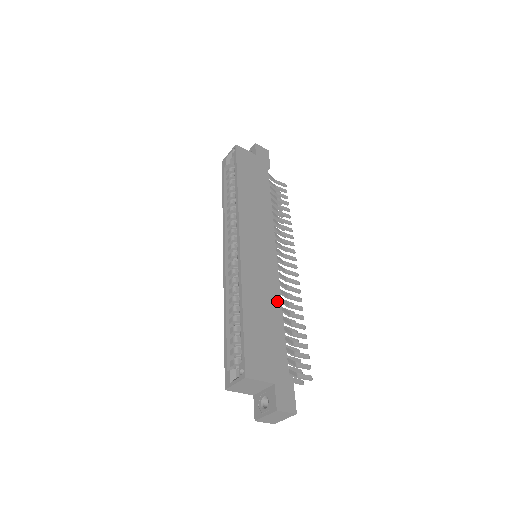
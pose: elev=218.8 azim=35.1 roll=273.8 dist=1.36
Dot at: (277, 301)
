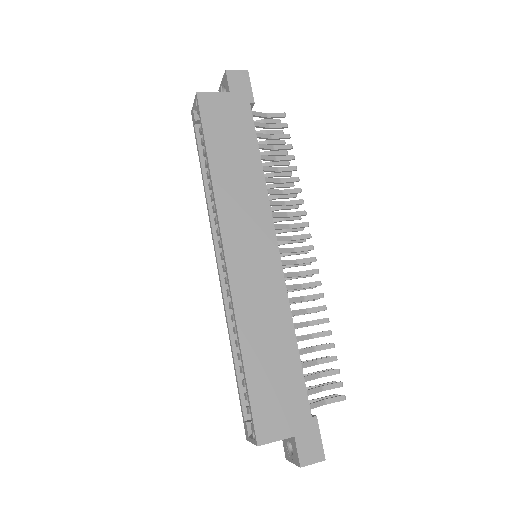
Dot at: (287, 323)
